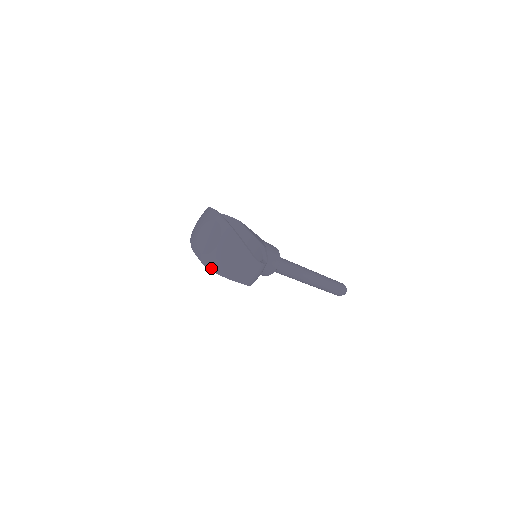
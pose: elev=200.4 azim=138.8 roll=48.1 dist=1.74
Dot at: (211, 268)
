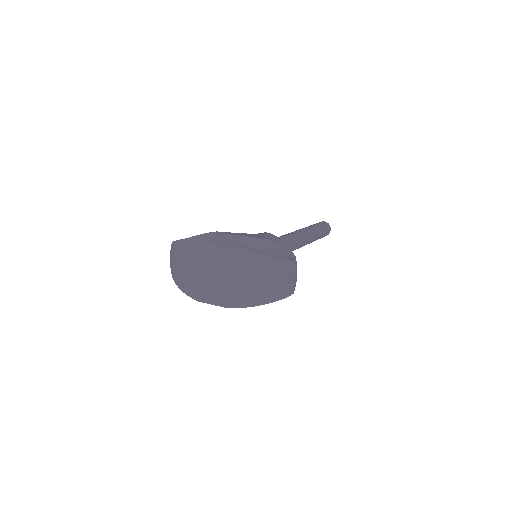
Dot at: (241, 306)
